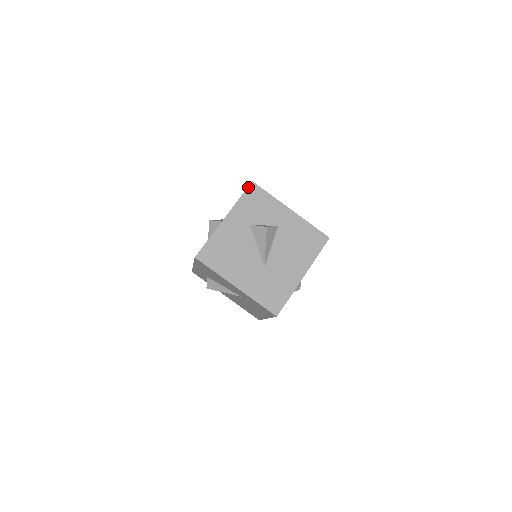
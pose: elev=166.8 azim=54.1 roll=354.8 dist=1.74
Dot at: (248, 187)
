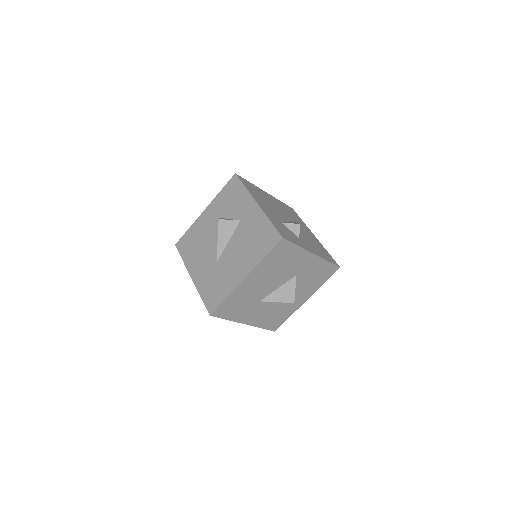
Dot at: (230, 179)
